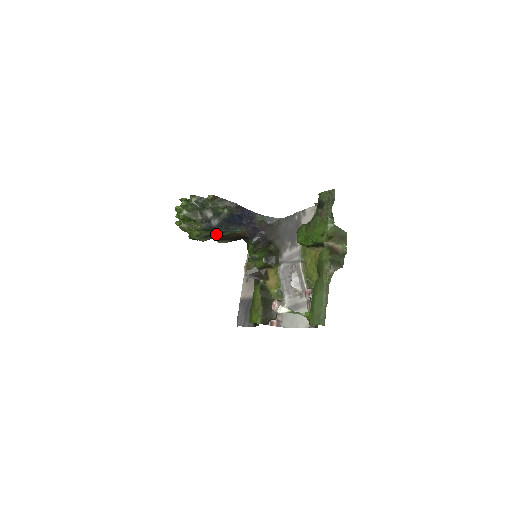
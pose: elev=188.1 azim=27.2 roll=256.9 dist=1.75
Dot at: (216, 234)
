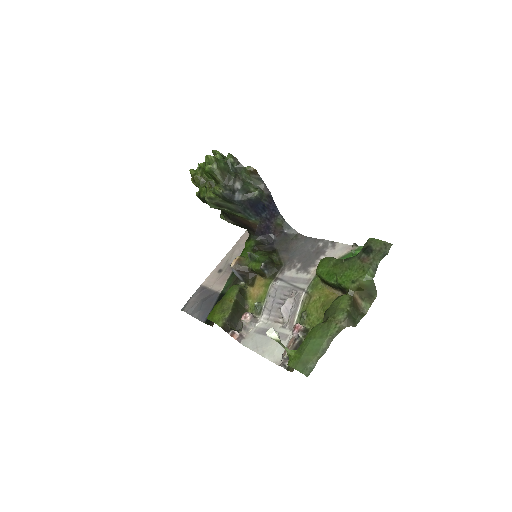
Dot at: (230, 209)
